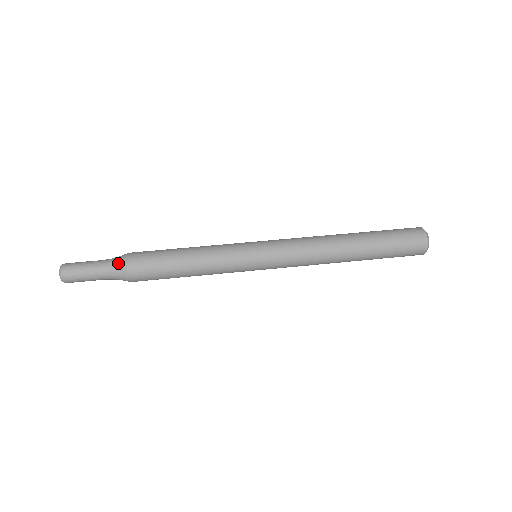
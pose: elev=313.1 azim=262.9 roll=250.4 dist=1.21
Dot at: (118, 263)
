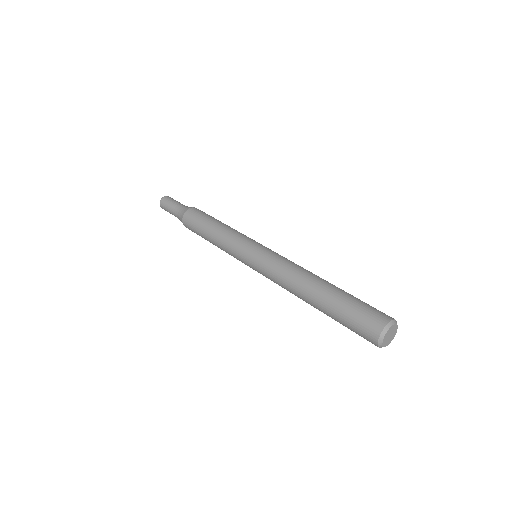
Dot at: (183, 210)
